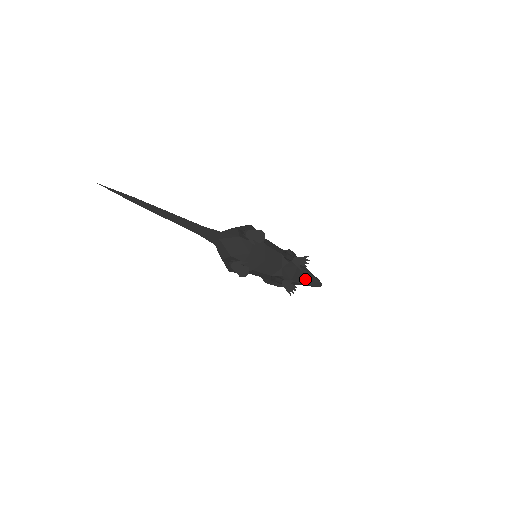
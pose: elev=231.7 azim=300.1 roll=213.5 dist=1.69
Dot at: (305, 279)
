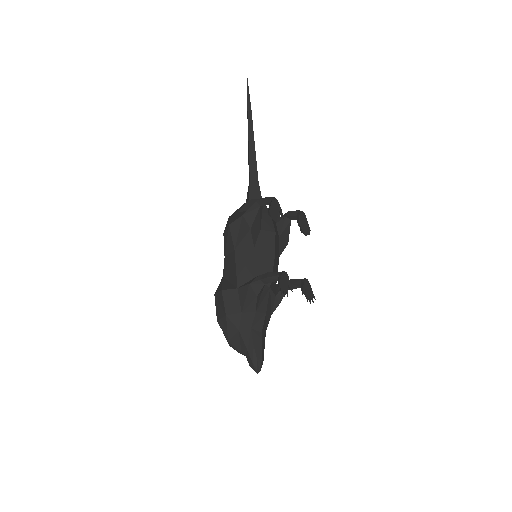
Dot at: (260, 337)
